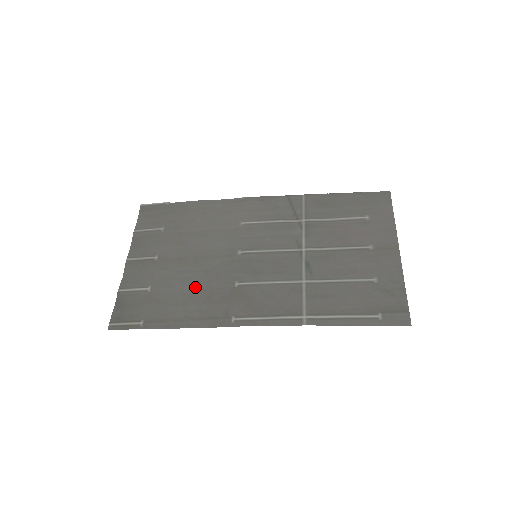
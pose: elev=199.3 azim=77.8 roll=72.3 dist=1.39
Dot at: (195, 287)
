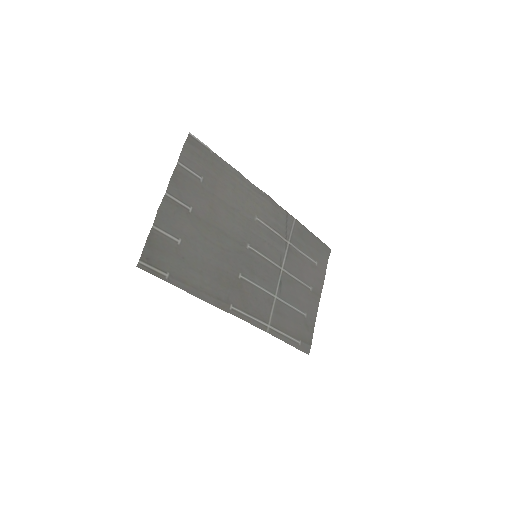
Dot at: (212, 260)
